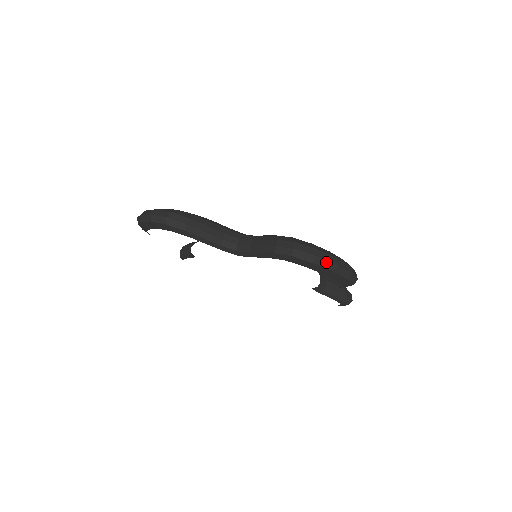
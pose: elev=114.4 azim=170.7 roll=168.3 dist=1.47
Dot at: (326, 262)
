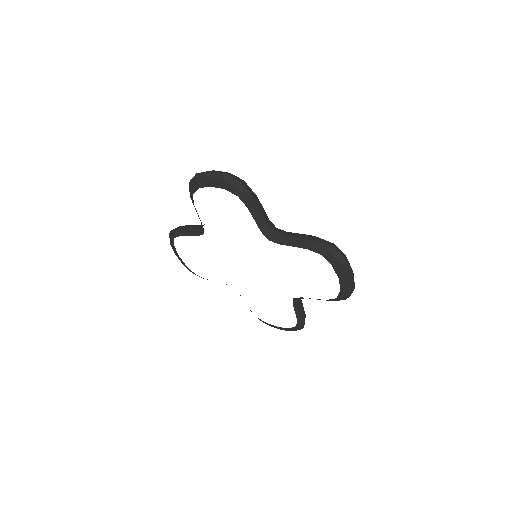
Dot at: (349, 268)
